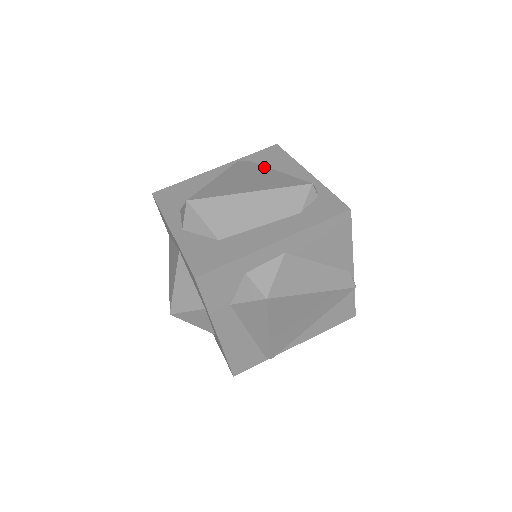
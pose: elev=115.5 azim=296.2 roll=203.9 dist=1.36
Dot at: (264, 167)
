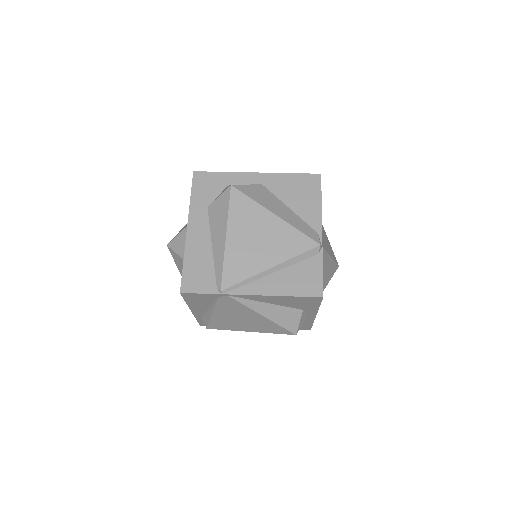
Dot at: occluded
